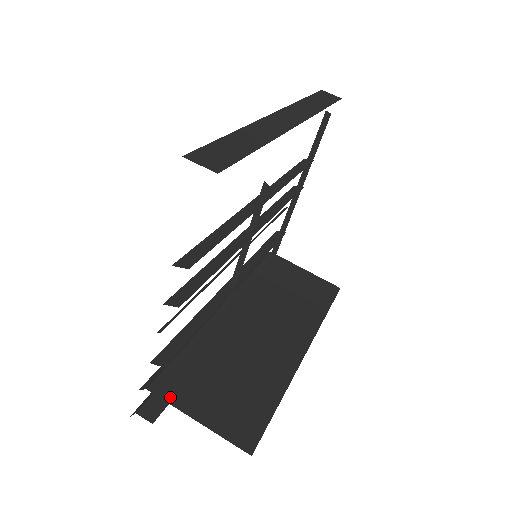
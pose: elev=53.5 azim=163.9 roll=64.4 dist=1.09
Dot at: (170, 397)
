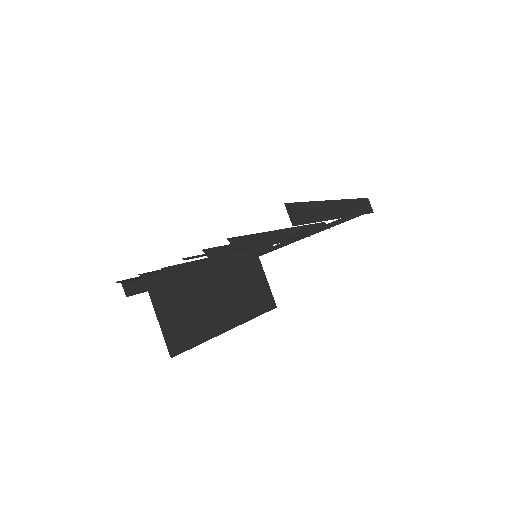
Dot at: (152, 293)
